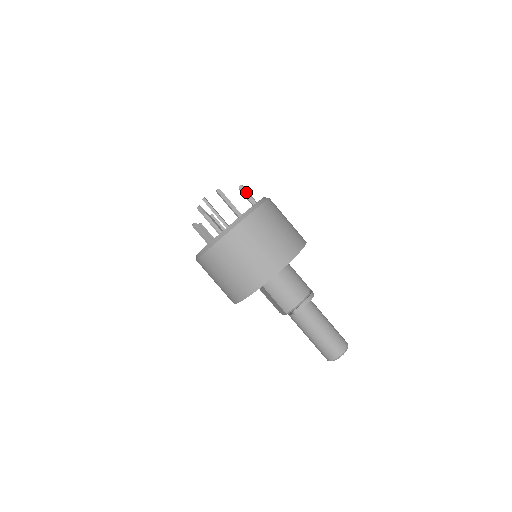
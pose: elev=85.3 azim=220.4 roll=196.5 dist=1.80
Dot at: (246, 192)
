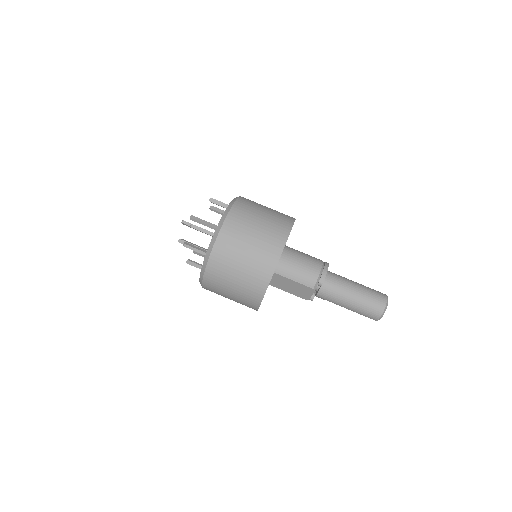
Dot at: (218, 202)
